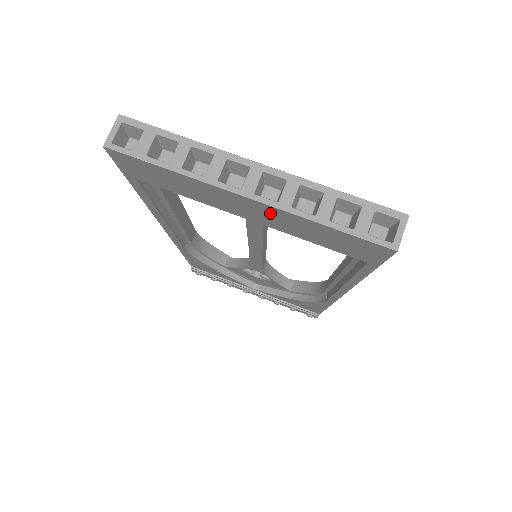
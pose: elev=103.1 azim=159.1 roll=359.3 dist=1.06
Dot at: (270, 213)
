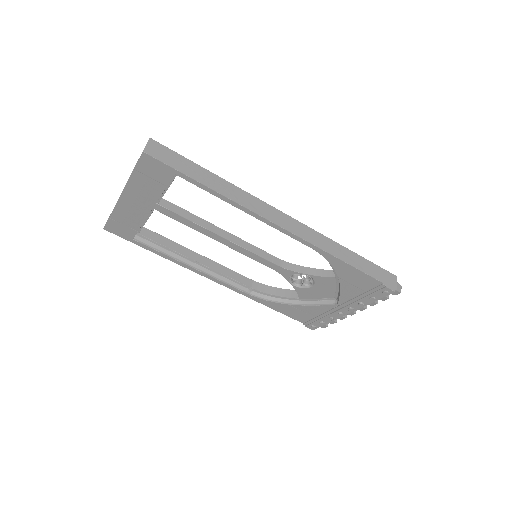
Dot at: (134, 194)
